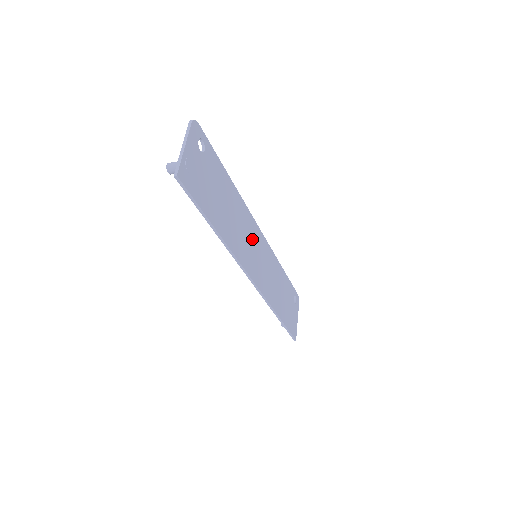
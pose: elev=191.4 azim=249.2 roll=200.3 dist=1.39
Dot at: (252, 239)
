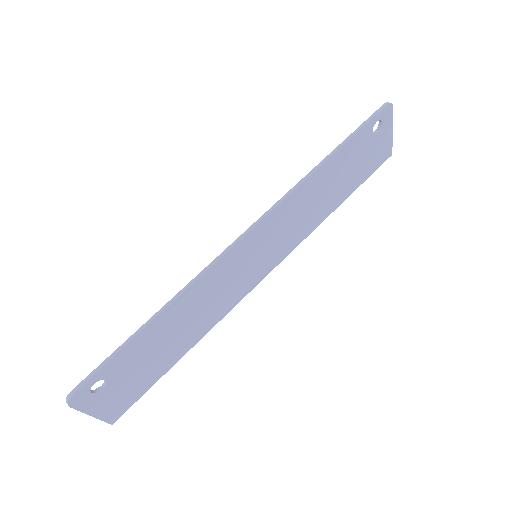
Dot at: (236, 267)
